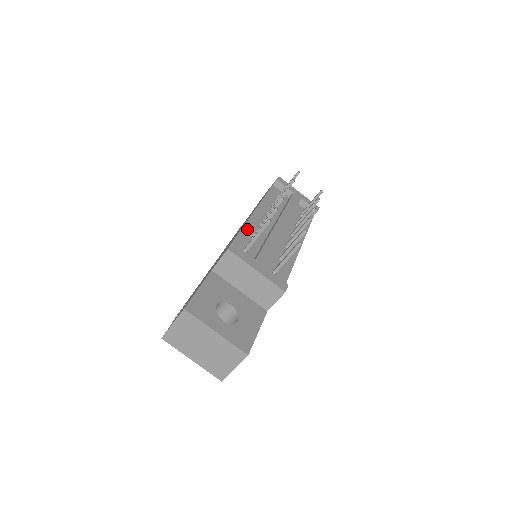
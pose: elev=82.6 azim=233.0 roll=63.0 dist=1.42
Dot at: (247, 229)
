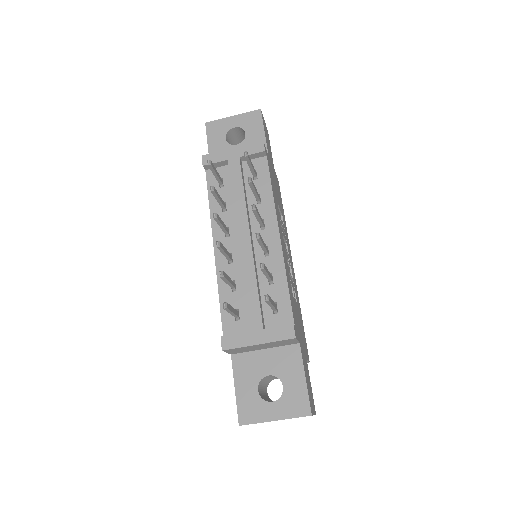
Dot at: (222, 284)
